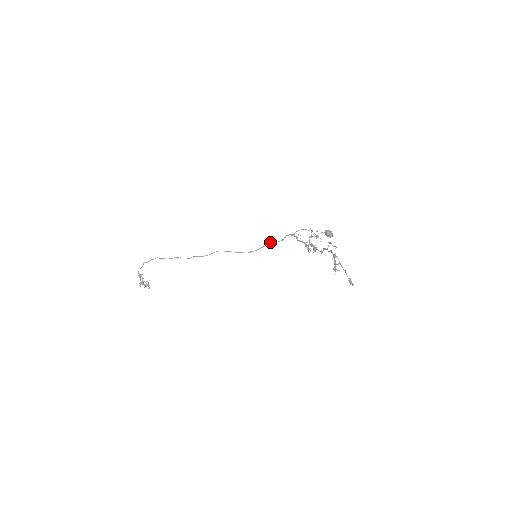
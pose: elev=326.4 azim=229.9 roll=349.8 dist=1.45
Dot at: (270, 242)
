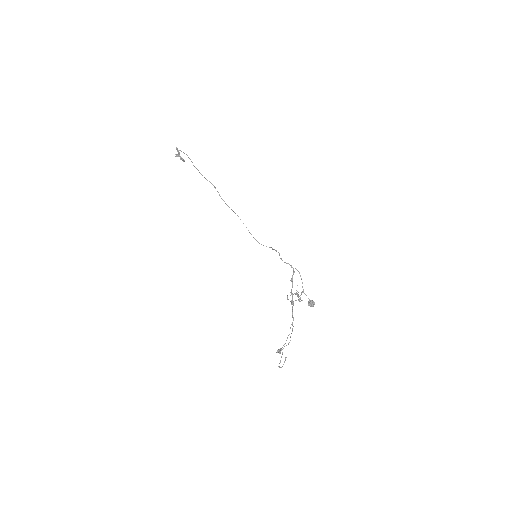
Dot at: (276, 250)
